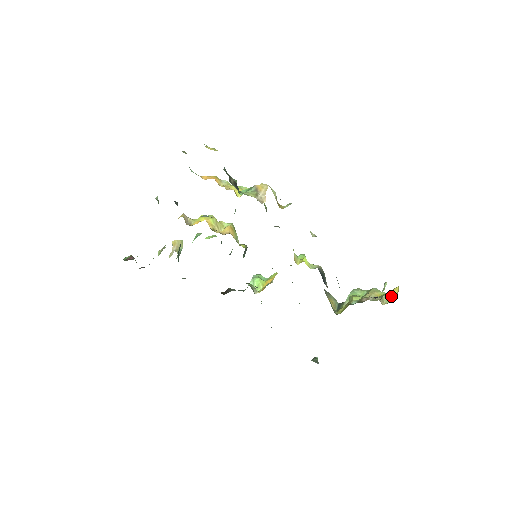
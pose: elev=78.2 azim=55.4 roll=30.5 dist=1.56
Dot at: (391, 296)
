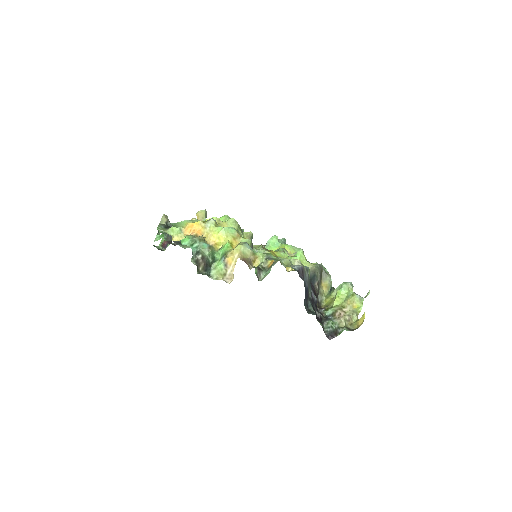
Dot at: (357, 321)
